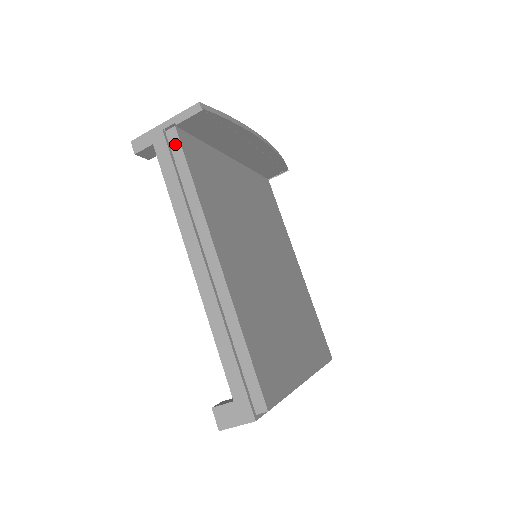
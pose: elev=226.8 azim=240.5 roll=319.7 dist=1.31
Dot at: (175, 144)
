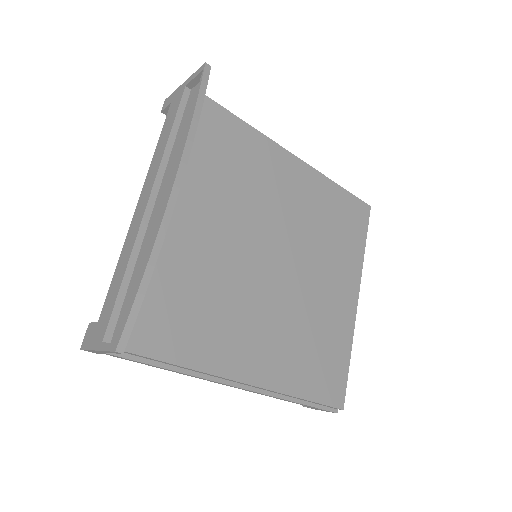
Dot at: (126, 353)
